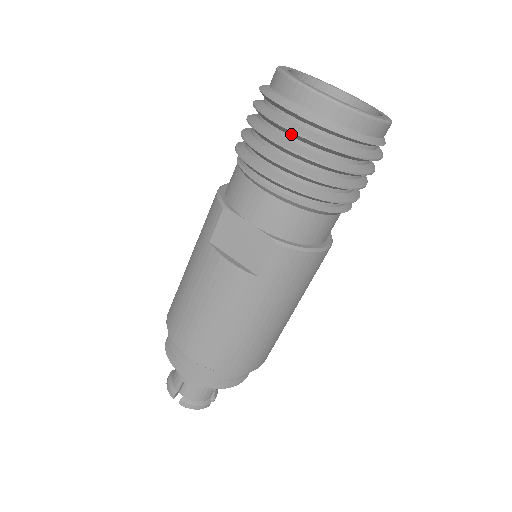
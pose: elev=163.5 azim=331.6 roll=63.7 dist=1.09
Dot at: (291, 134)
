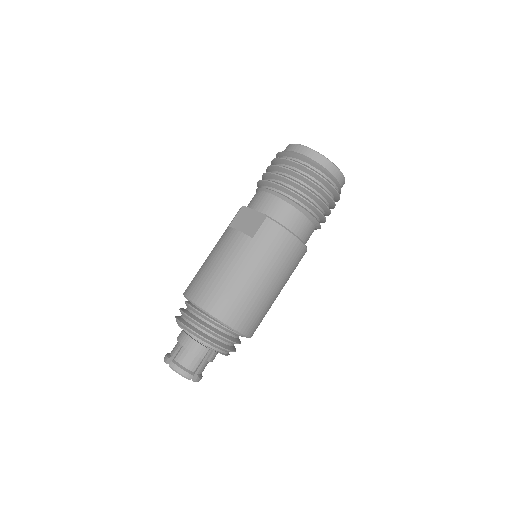
Dot at: (285, 162)
